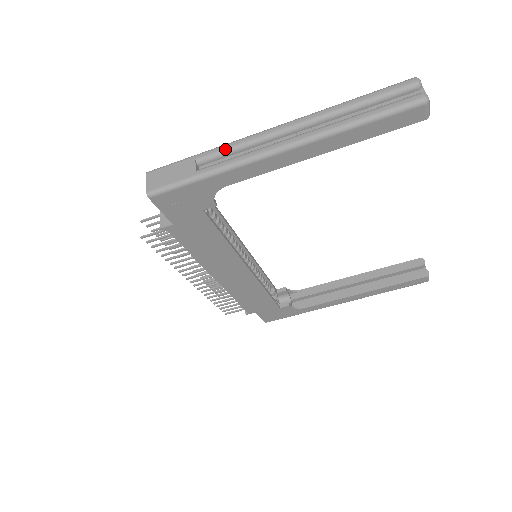
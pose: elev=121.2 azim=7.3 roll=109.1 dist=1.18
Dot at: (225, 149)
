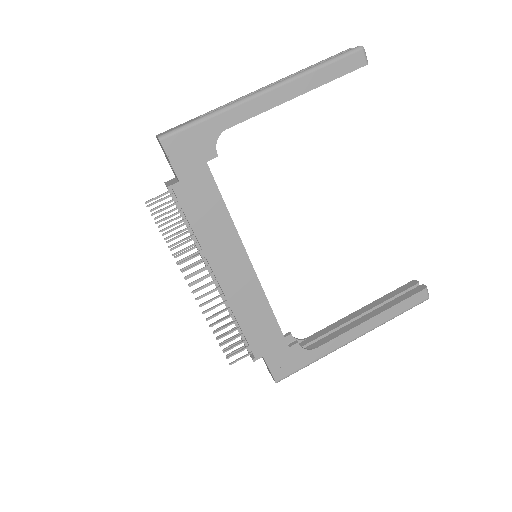
Dot at: (222, 106)
